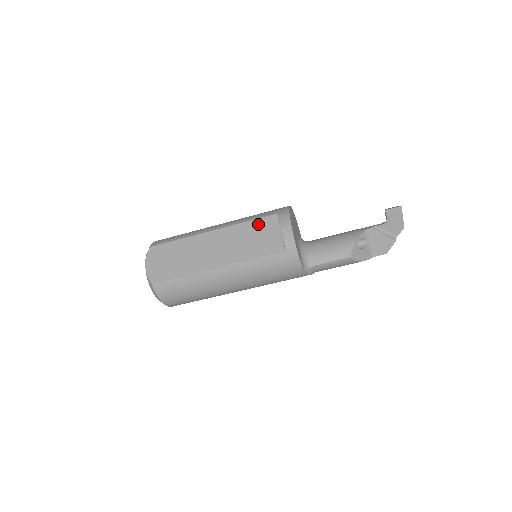
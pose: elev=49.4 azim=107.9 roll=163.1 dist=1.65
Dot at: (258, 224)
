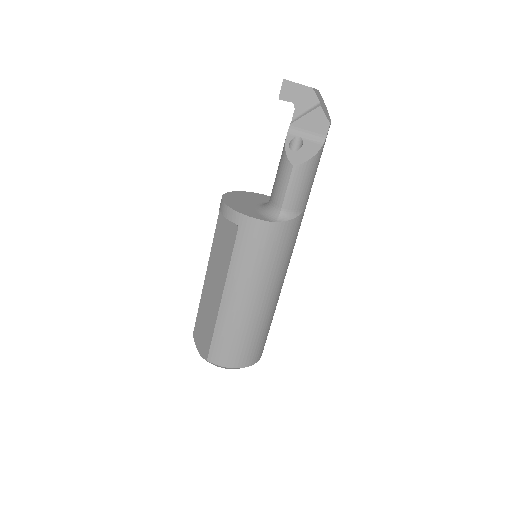
Dot at: (217, 232)
